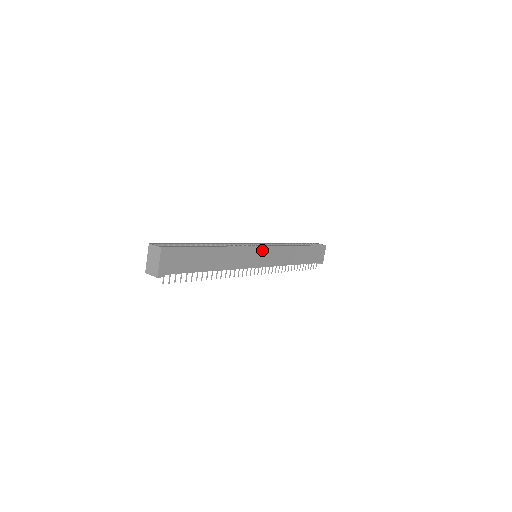
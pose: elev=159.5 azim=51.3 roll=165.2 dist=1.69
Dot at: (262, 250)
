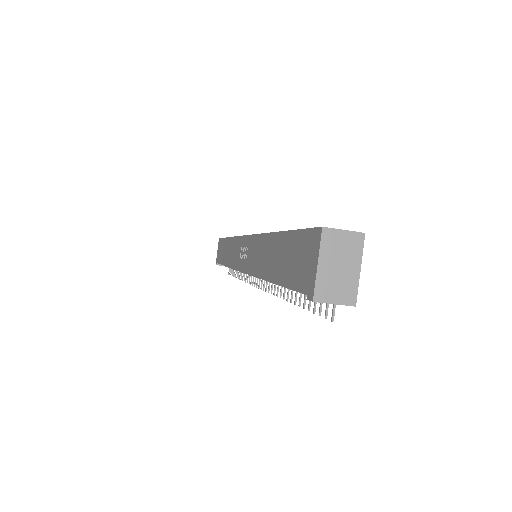
Dot at: occluded
